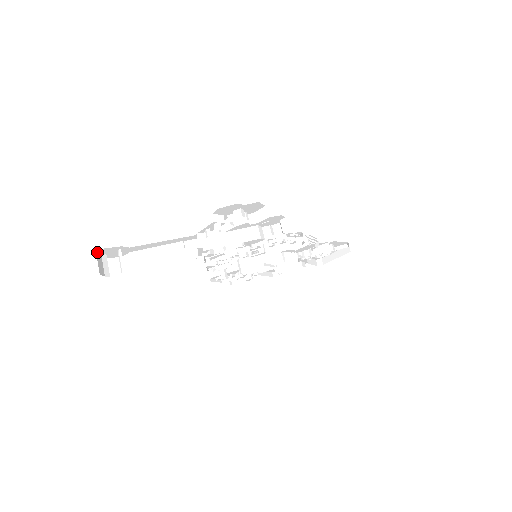
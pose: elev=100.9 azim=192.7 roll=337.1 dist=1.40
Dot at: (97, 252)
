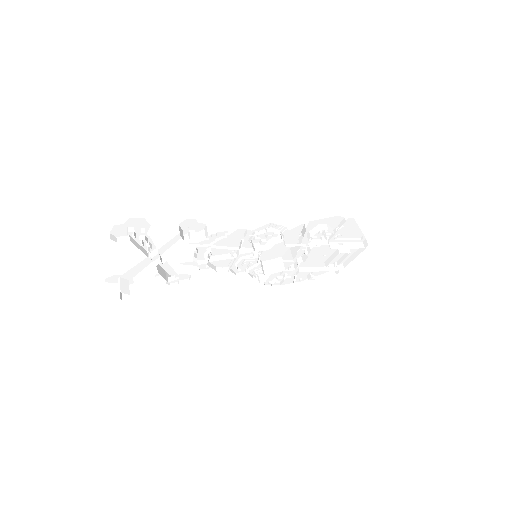
Dot at: (107, 282)
